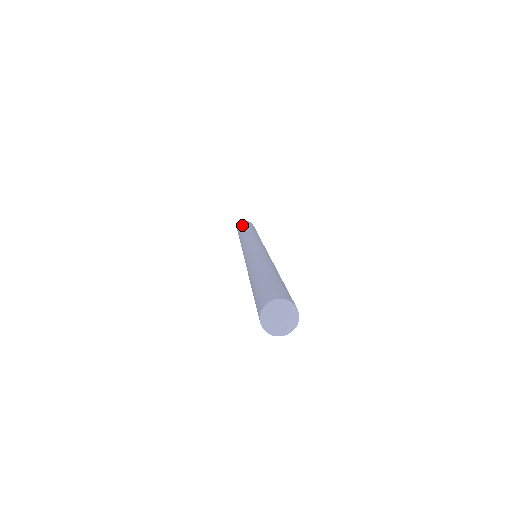
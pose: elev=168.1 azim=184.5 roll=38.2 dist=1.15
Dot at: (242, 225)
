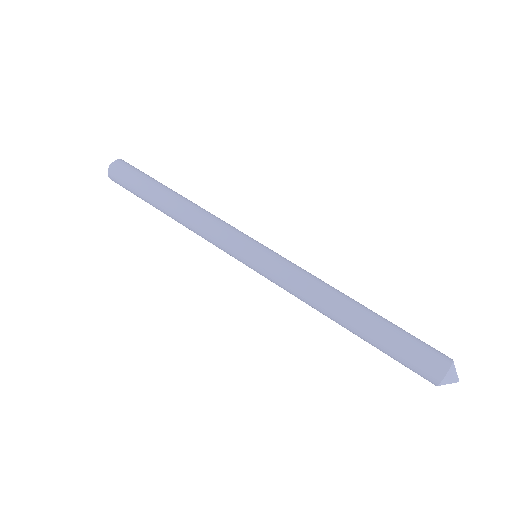
Dot at: (136, 175)
